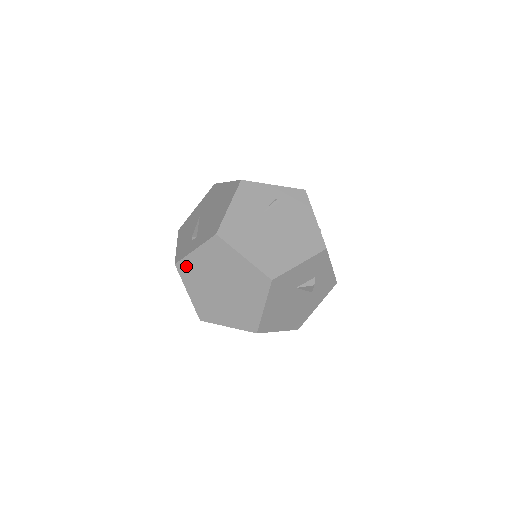
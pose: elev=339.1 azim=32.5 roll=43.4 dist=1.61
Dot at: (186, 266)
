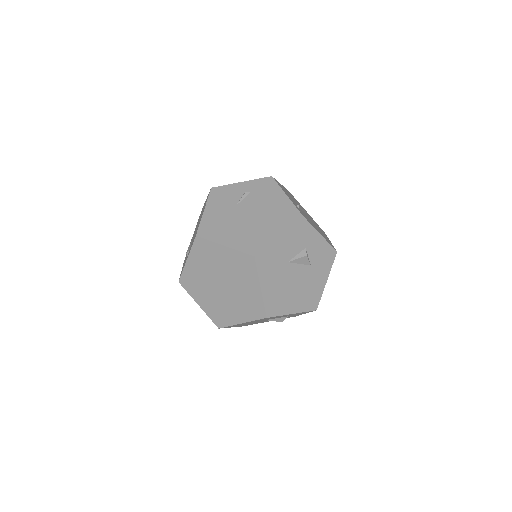
Dot at: (187, 279)
